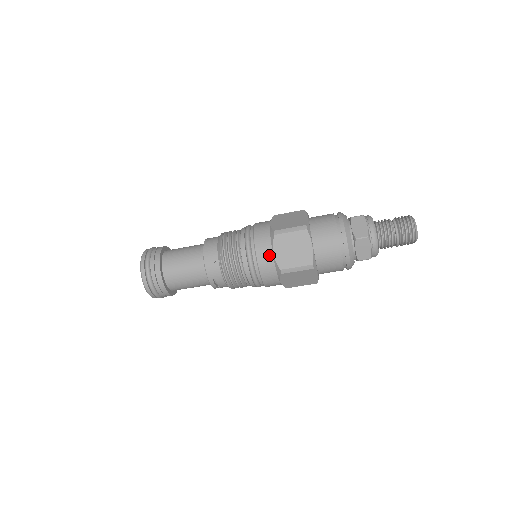
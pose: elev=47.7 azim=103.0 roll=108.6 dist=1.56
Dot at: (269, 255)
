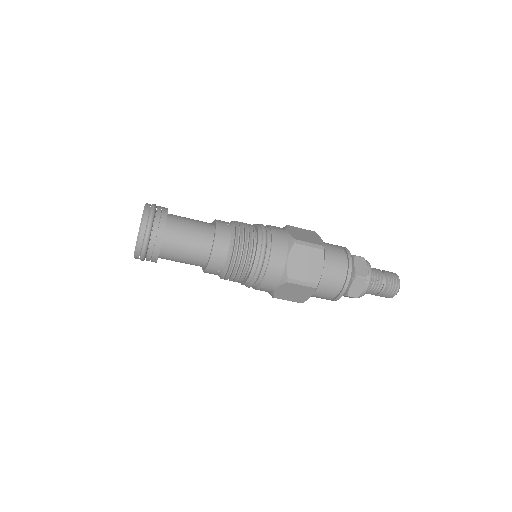
Dot at: (271, 289)
